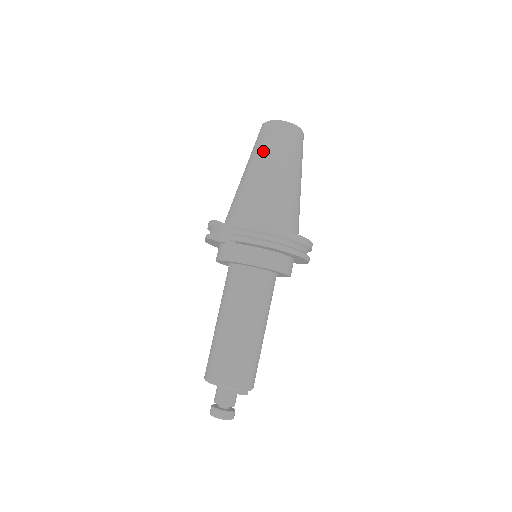
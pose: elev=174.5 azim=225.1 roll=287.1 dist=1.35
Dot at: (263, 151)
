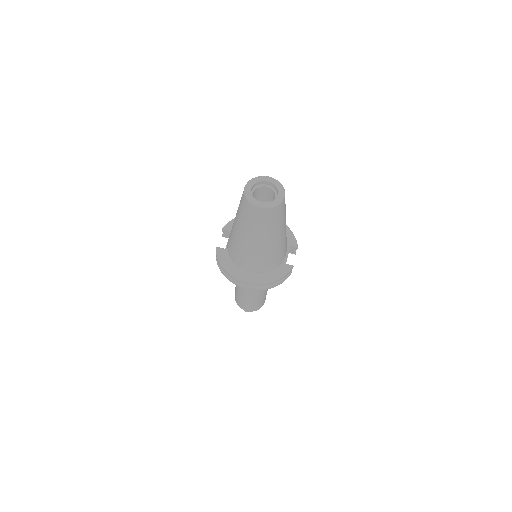
Dot at: (238, 210)
